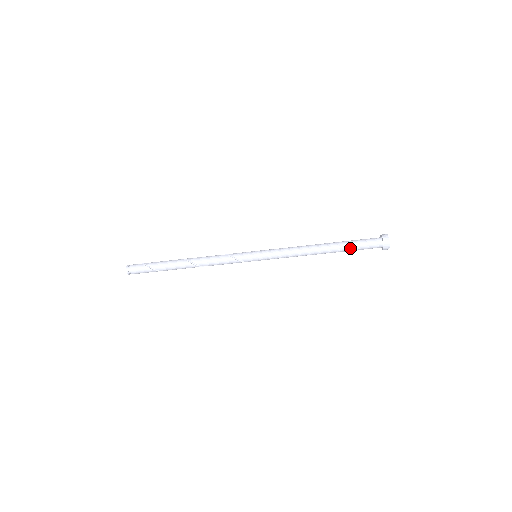
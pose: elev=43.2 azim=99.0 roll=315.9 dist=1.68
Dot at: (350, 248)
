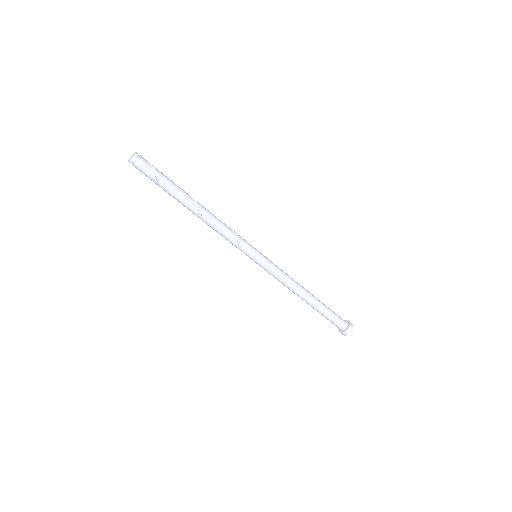
Dot at: (323, 314)
